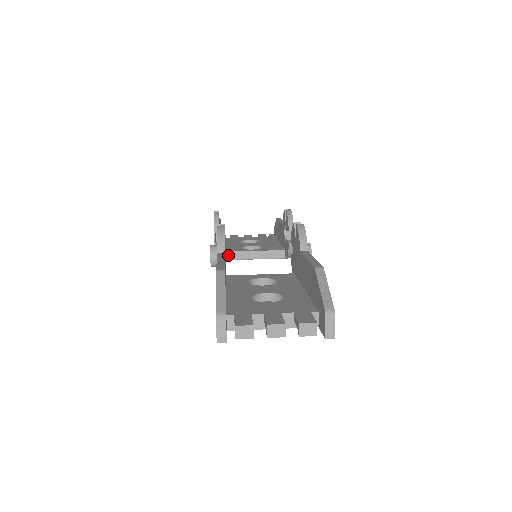
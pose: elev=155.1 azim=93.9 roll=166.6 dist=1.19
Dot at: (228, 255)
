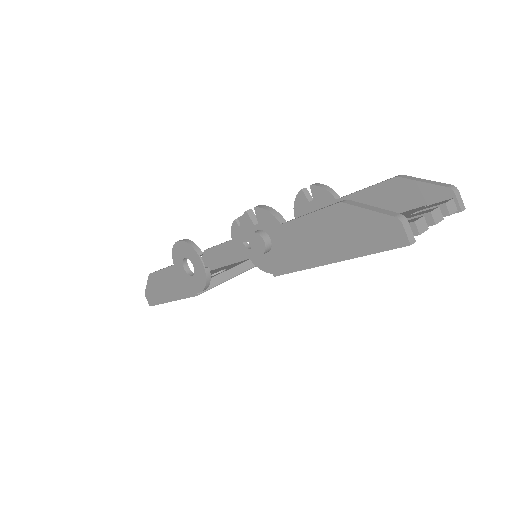
Dot at: occluded
